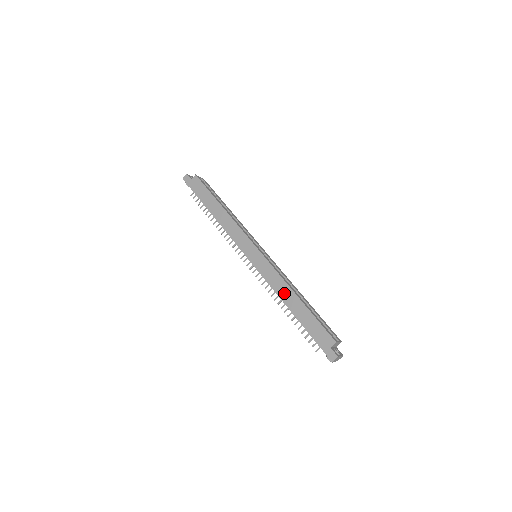
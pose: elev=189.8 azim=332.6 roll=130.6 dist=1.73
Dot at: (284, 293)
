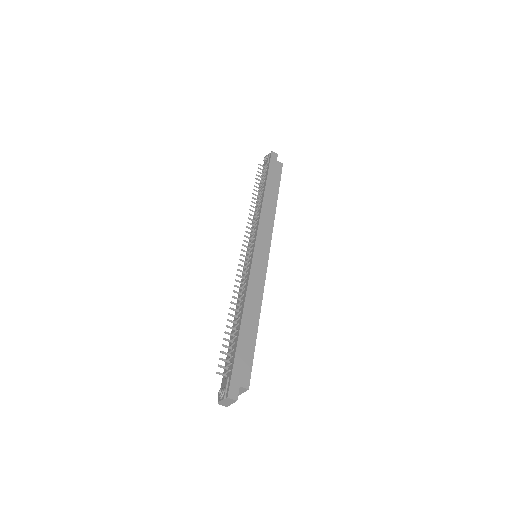
Dot at: (252, 303)
